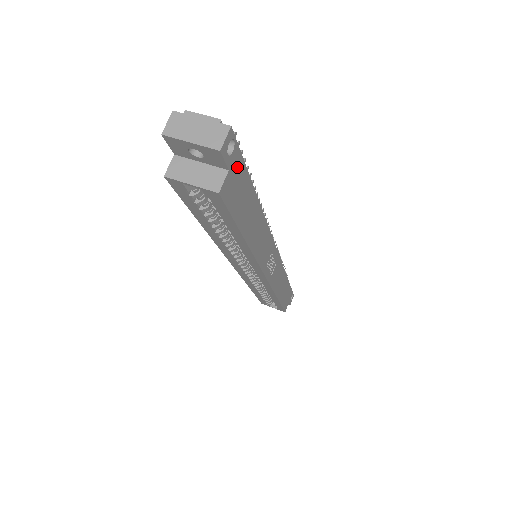
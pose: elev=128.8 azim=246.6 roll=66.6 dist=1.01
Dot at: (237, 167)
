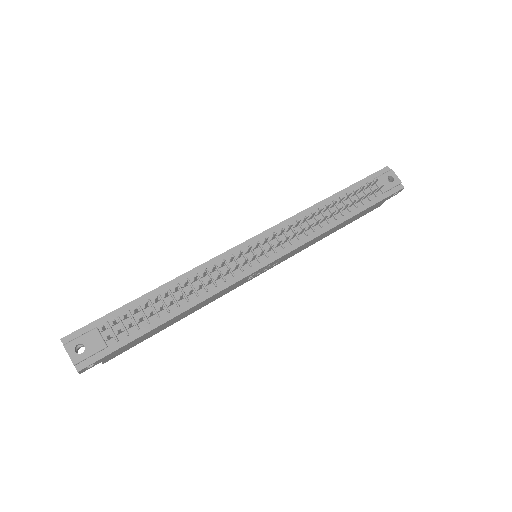
Dot at: (110, 355)
